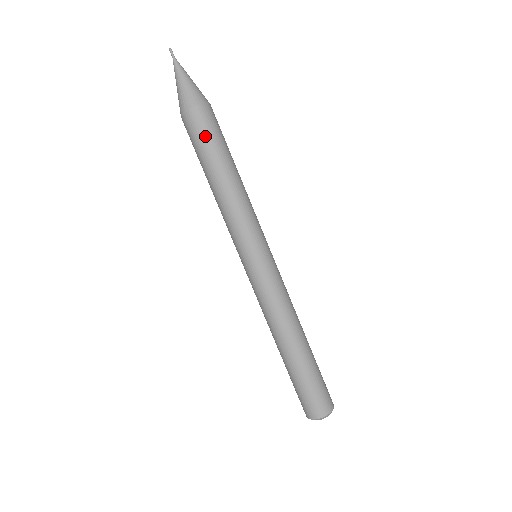
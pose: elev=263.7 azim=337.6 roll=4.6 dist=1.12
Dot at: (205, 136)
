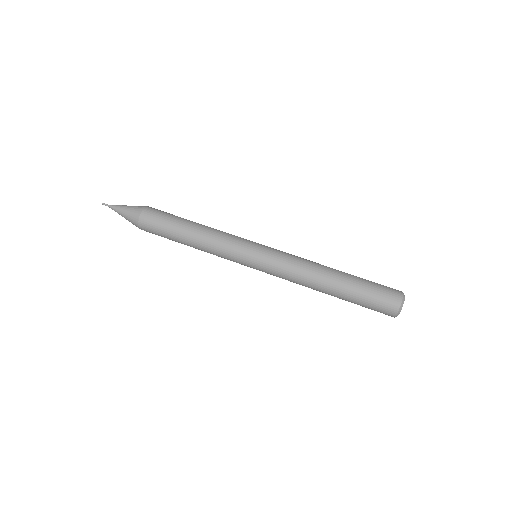
Dot at: (160, 222)
